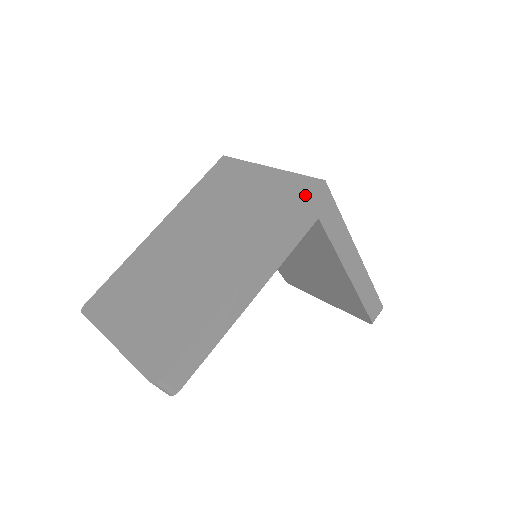
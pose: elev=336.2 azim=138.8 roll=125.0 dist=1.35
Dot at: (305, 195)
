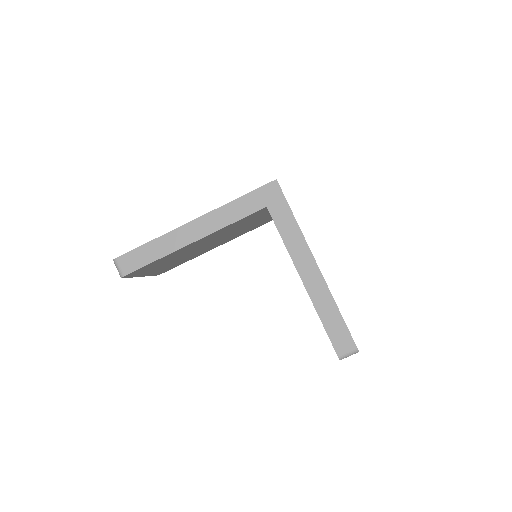
Dot at: occluded
